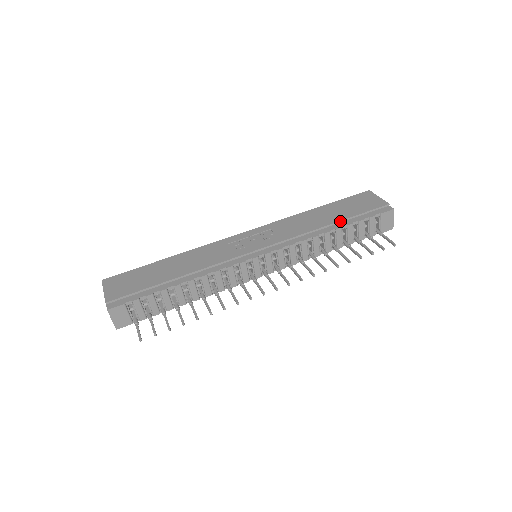
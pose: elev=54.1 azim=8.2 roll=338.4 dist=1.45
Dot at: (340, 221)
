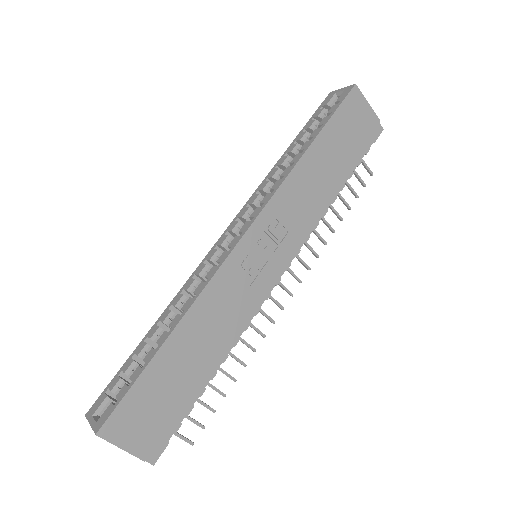
Dot at: (343, 174)
